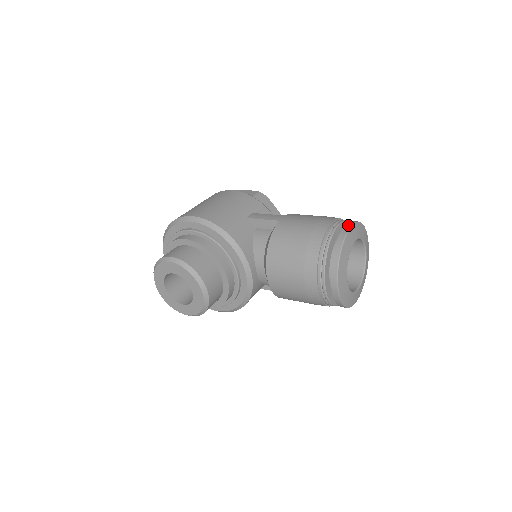
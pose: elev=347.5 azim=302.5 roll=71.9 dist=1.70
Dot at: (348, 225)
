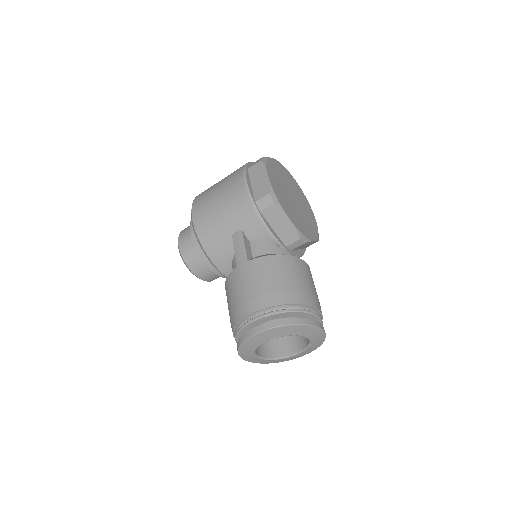
Dot at: (256, 330)
